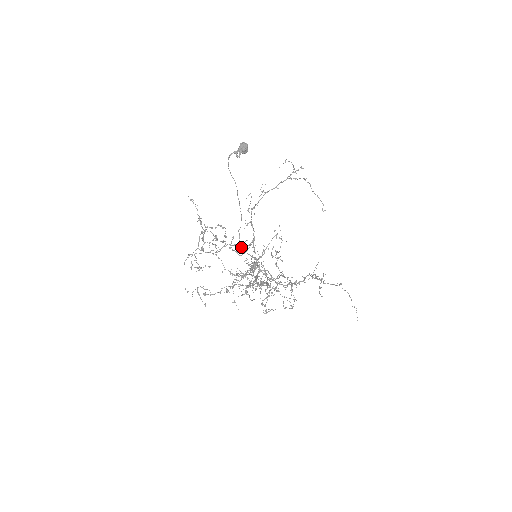
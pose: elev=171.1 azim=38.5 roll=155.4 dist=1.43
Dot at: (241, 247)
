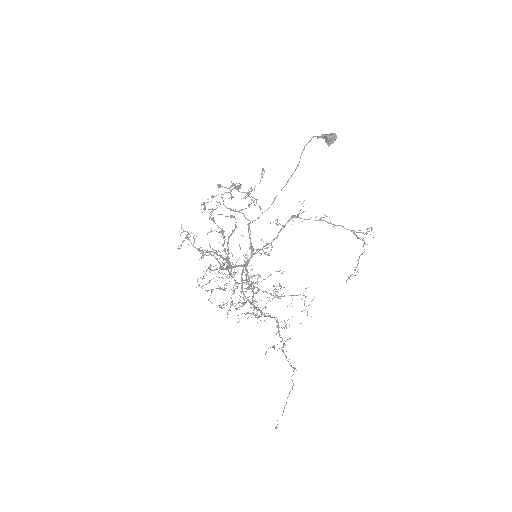
Dot at: occluded
